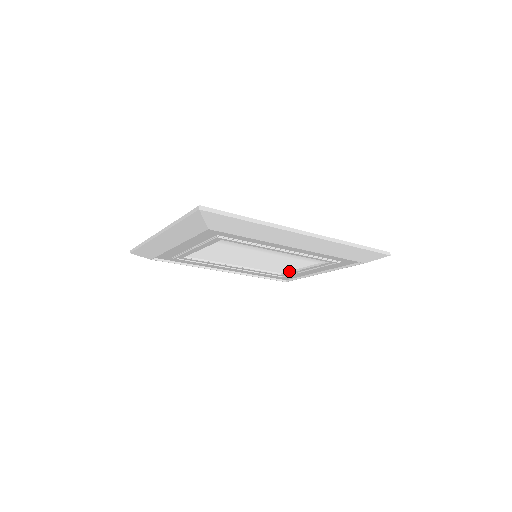
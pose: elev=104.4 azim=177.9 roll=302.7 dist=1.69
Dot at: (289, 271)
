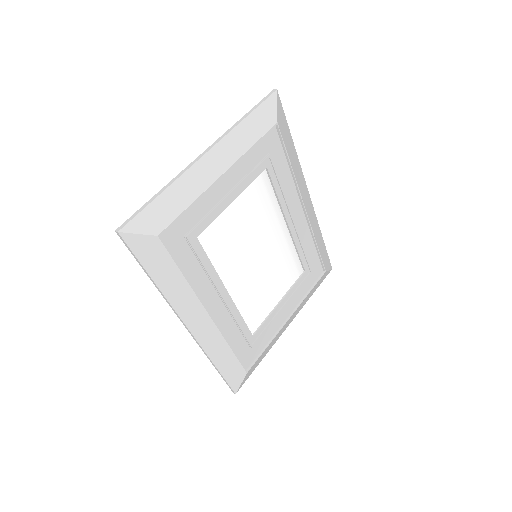
Dot at: (262, 322)
